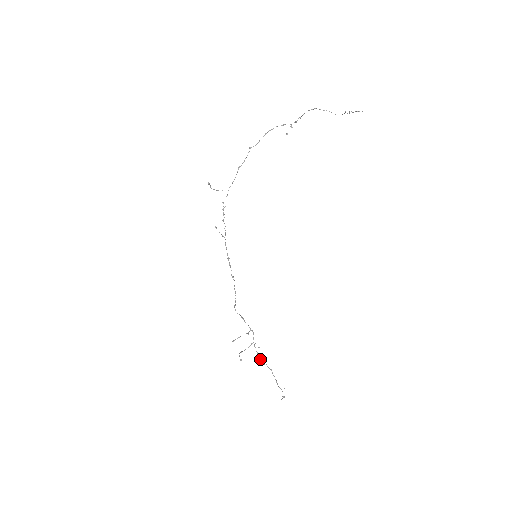
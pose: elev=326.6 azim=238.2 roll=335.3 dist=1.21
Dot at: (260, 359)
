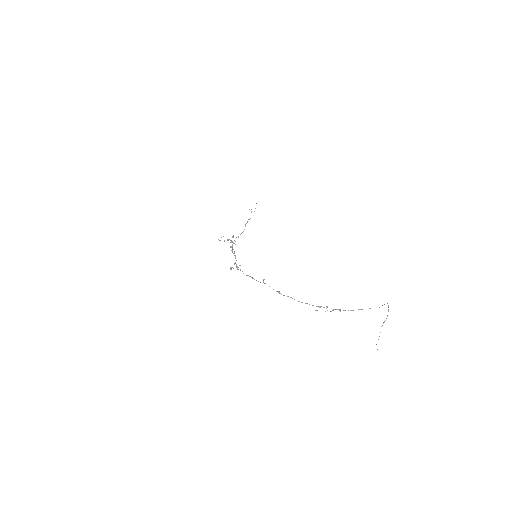
Dot at: (236, 237)
